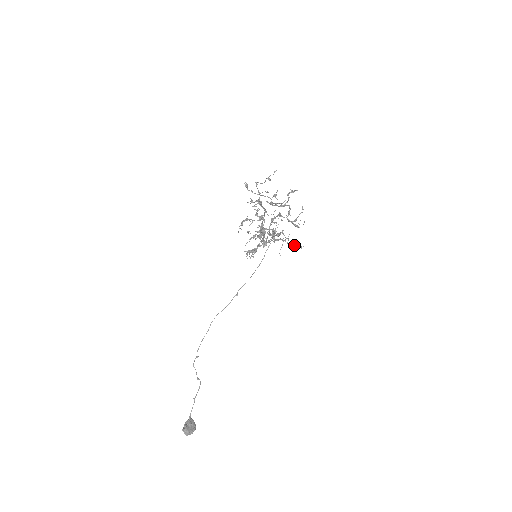
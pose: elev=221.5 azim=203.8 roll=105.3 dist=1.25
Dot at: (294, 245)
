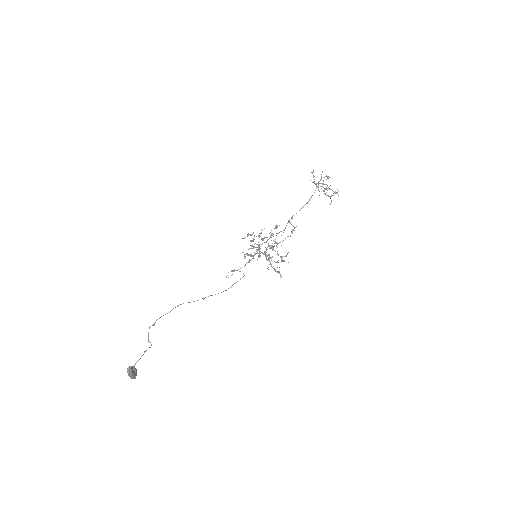
Dot at: (277, 271)
